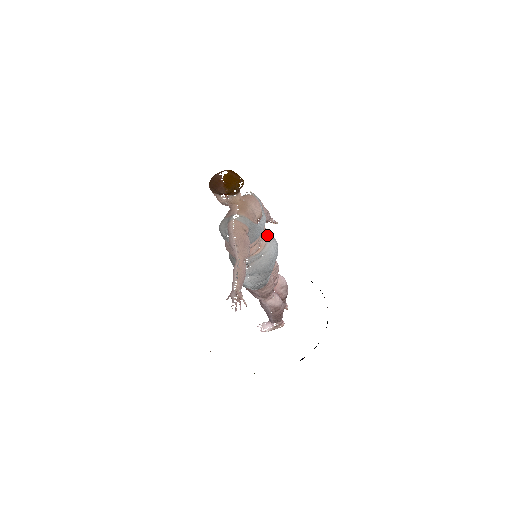
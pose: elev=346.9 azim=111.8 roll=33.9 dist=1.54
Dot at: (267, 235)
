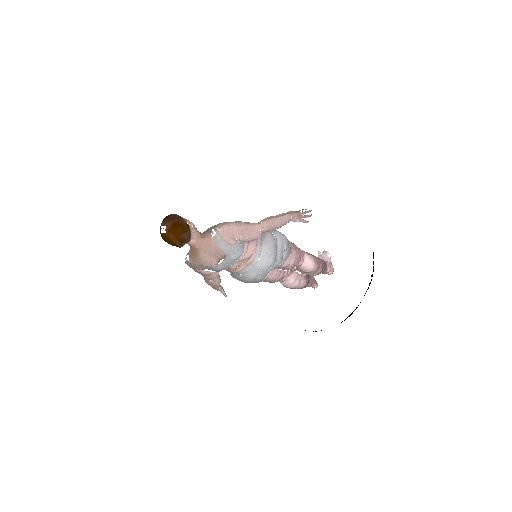
Dot at: (256, 255)
